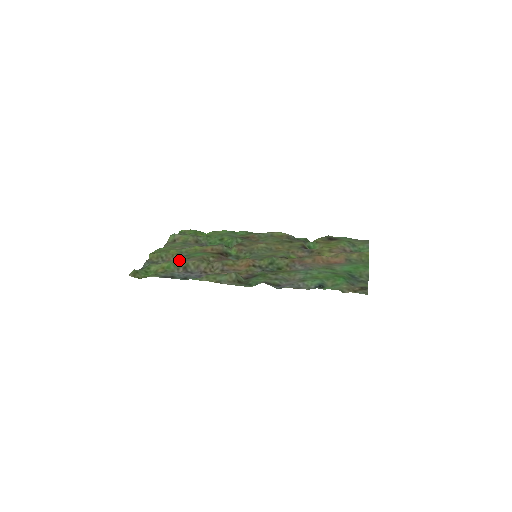
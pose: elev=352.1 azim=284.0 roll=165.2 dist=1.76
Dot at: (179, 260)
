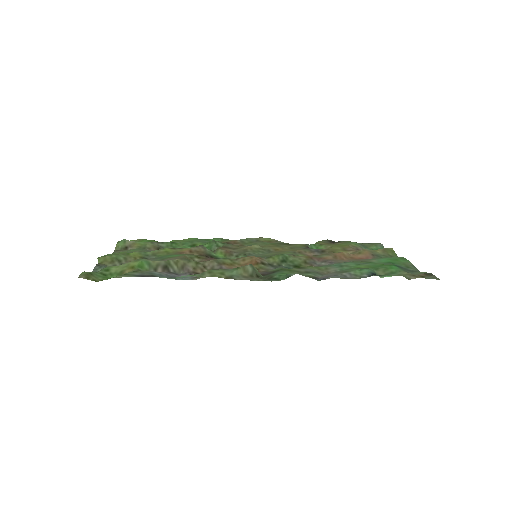
Dot at: occluded
